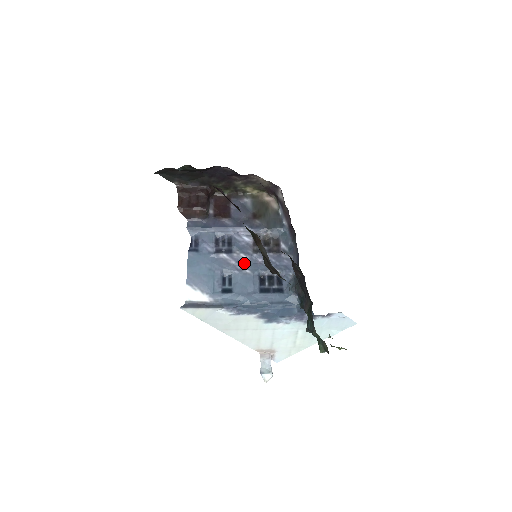
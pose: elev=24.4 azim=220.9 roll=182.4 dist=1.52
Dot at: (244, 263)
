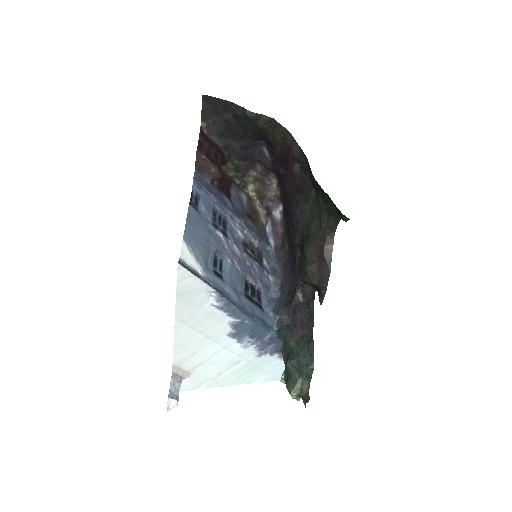
Dot at: (236, 256)
